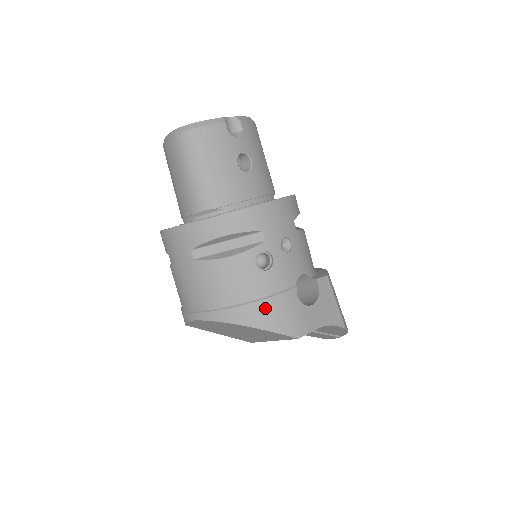
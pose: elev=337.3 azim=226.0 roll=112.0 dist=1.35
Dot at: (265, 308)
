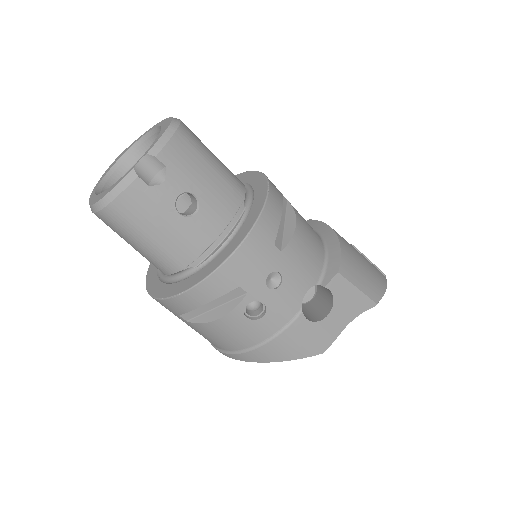
Dot at: (276, 347)
